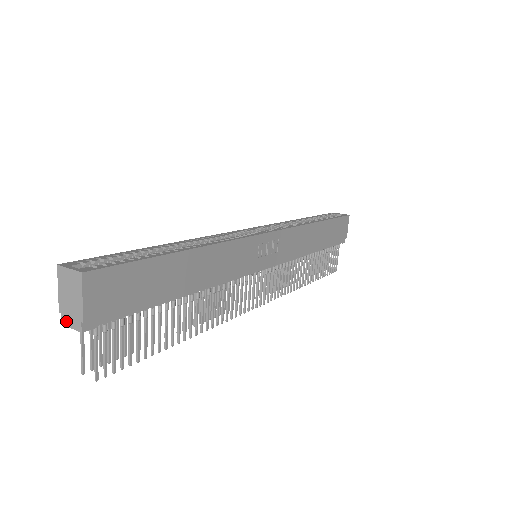
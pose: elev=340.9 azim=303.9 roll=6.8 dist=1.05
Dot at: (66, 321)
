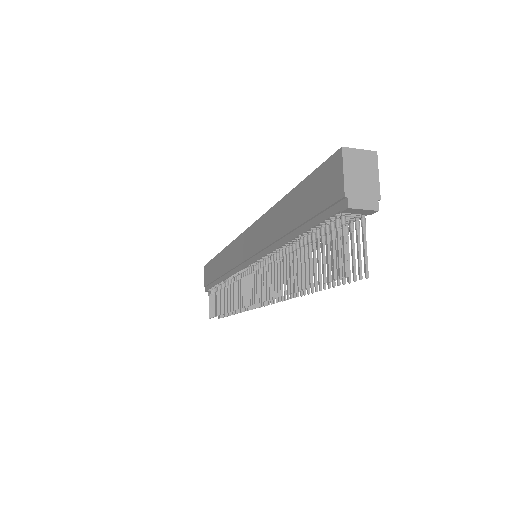
Dot at: (356, 203)
